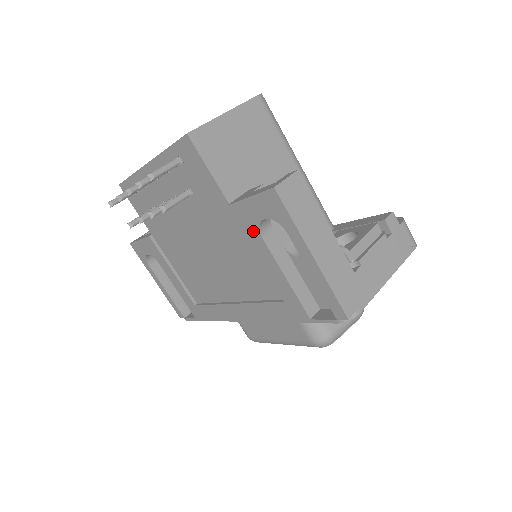
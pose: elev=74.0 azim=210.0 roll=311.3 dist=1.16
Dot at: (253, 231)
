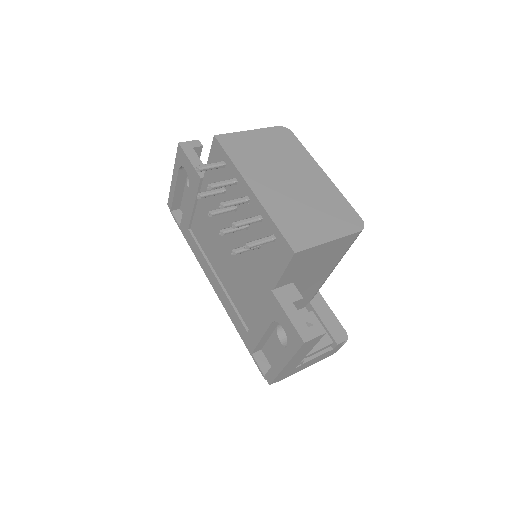
Dot at: (271, 315)
